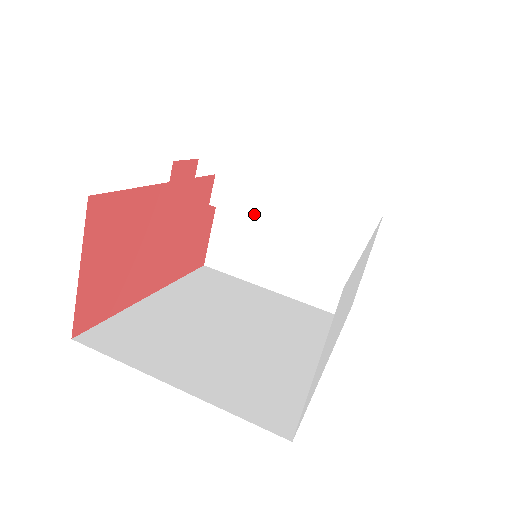
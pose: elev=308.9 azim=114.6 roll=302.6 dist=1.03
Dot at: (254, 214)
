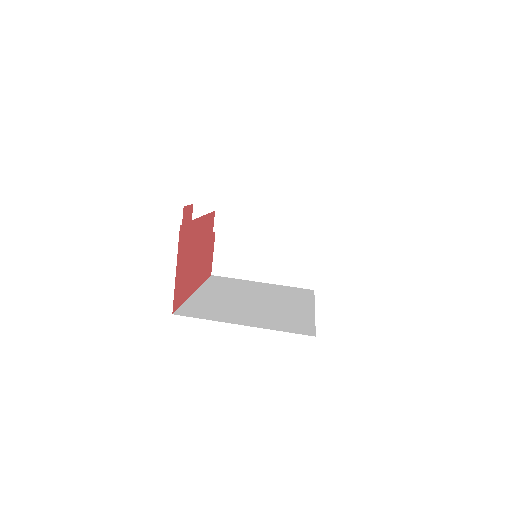
Dot at: (245, 232)
